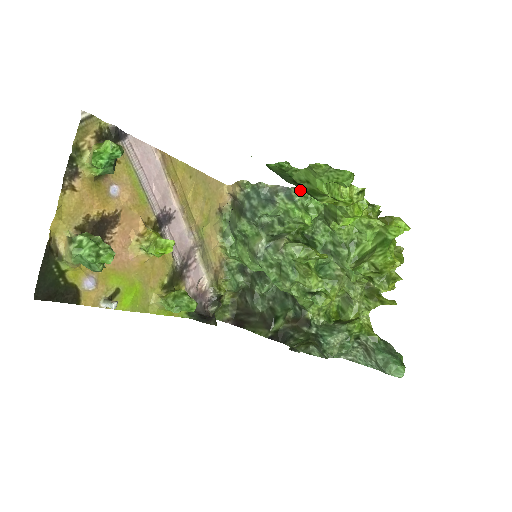
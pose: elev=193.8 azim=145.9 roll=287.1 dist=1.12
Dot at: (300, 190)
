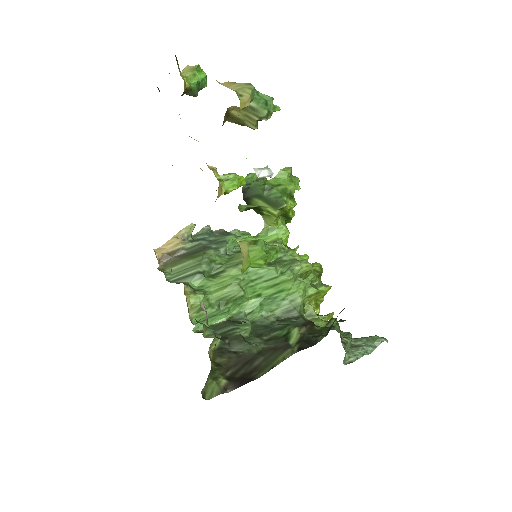
Dot at: (239, 232)
